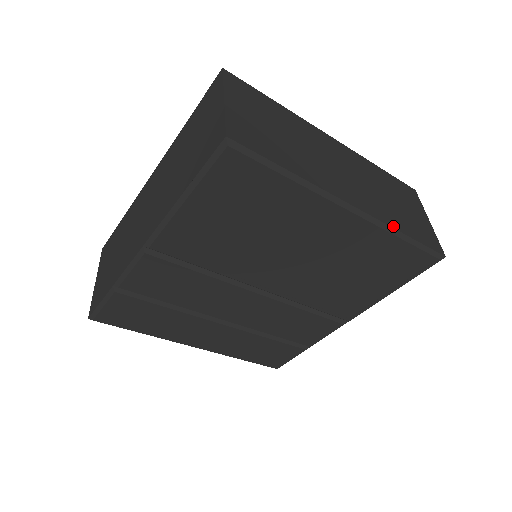
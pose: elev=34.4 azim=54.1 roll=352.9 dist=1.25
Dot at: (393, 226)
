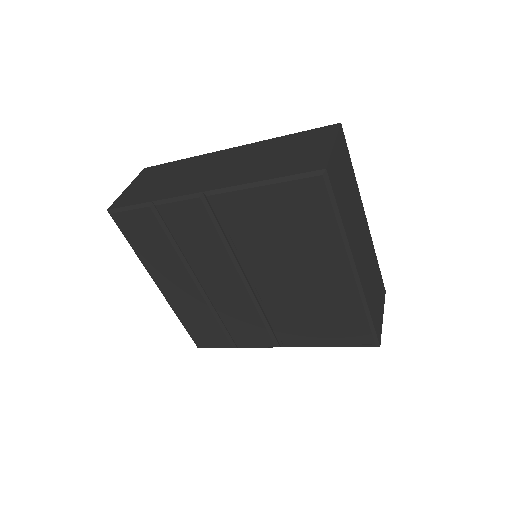
Dot at: (367, 302)
